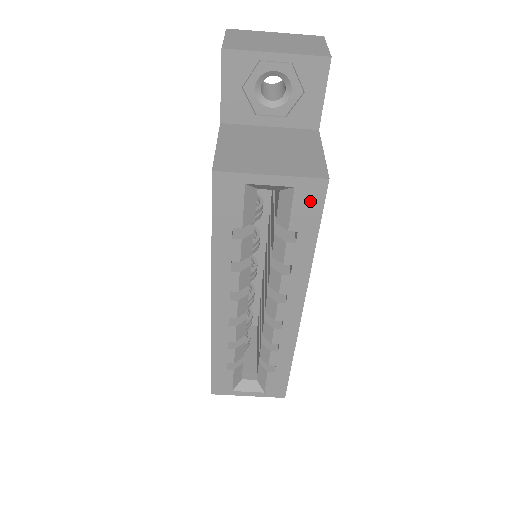
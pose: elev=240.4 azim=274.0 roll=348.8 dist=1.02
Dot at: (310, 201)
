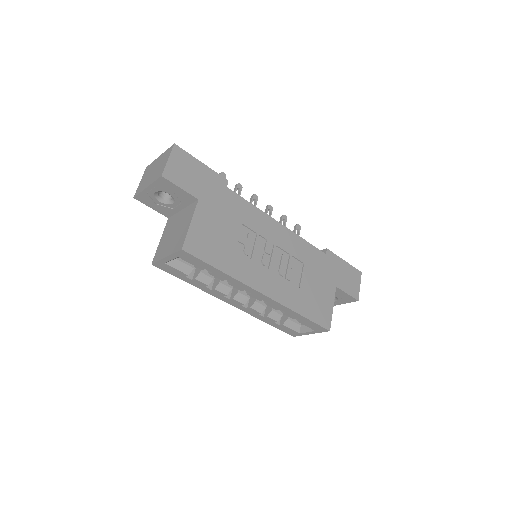
Dot at: (190, 258)
